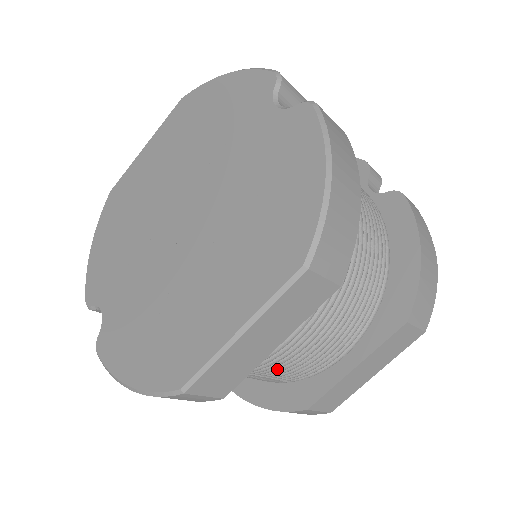
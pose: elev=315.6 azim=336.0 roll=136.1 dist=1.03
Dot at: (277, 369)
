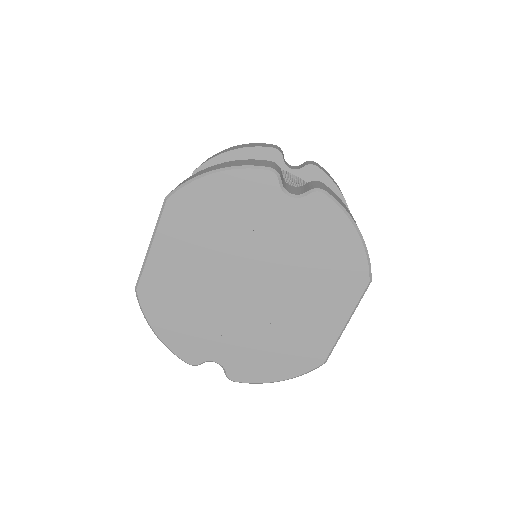
Dot at: occluded
